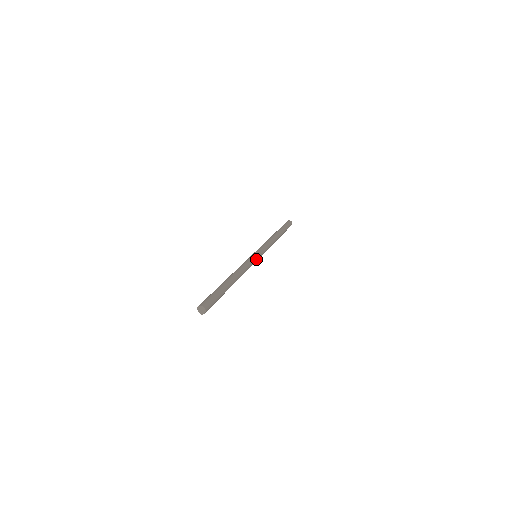
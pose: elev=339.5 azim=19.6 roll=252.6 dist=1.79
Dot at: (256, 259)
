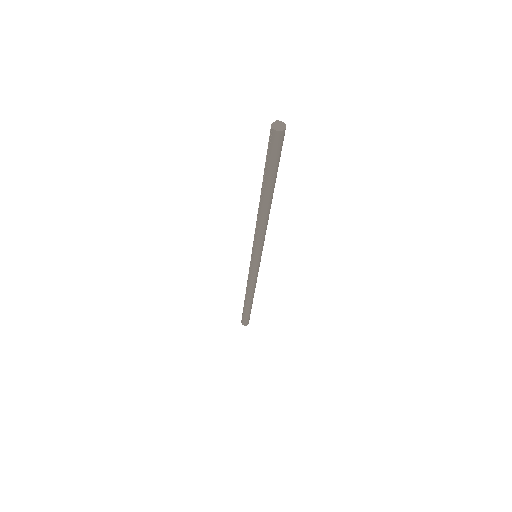
Dot at: occluded
